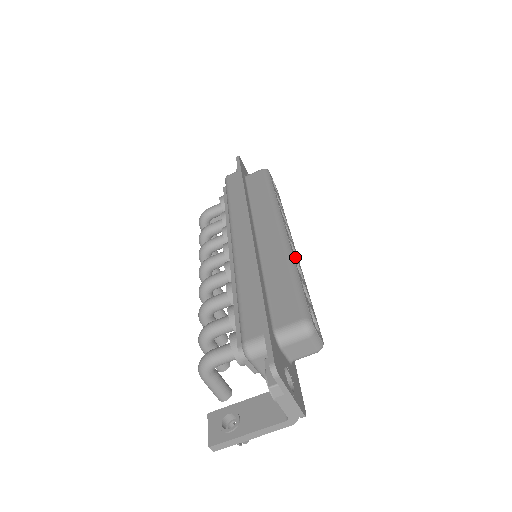
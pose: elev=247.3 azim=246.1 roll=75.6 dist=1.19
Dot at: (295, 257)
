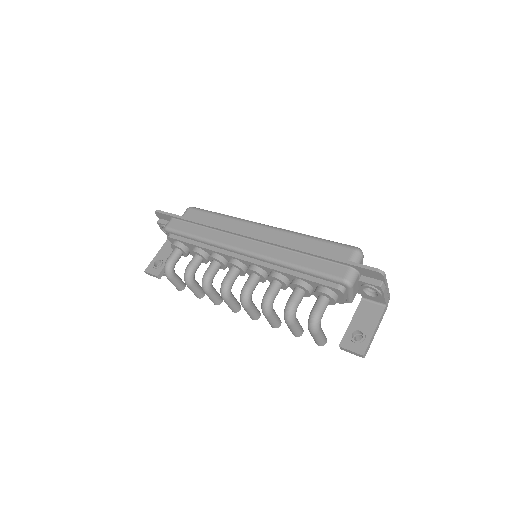
Dot at: occluded
